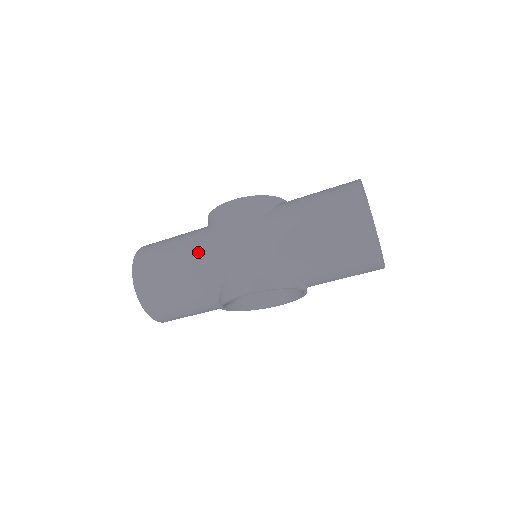
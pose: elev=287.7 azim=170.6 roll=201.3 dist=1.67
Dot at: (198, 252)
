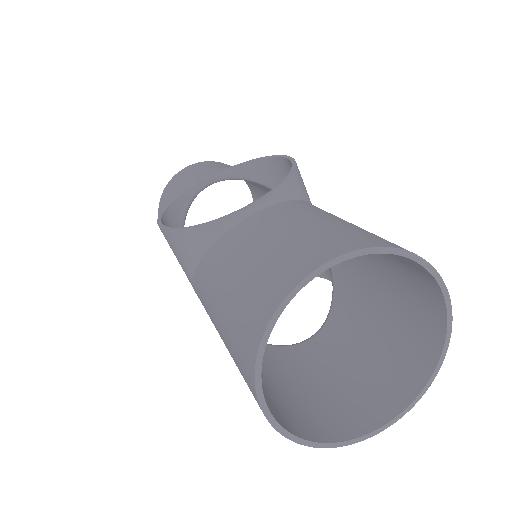
Dot at: occluded
